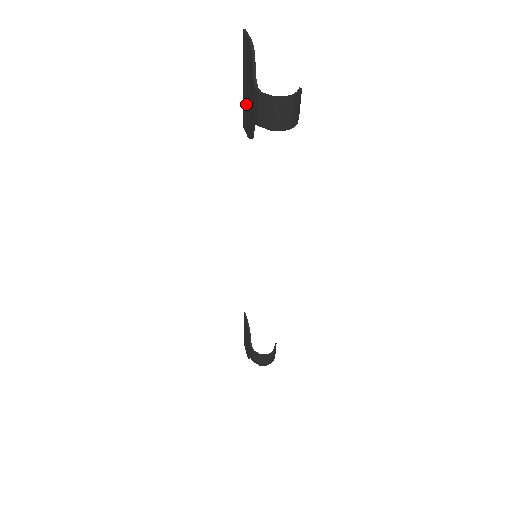
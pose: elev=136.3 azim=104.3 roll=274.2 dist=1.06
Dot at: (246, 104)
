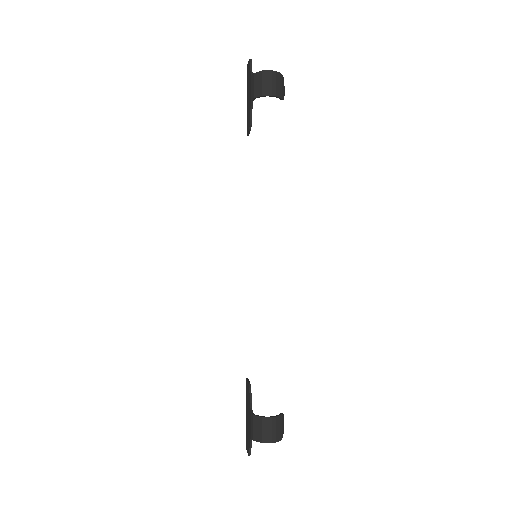
Dot at: (248, 108)
